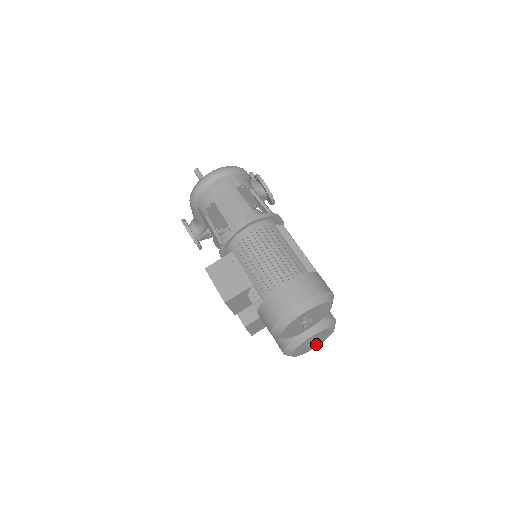
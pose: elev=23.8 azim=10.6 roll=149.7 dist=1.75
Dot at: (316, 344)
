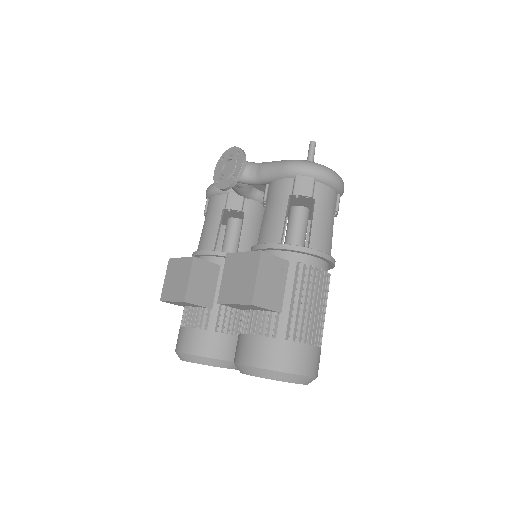
Dot at: occluded
